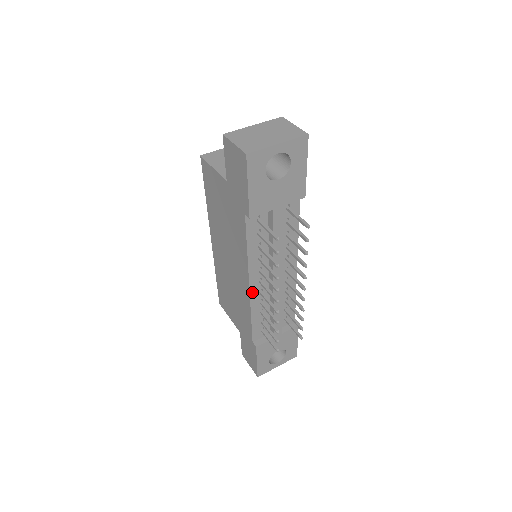
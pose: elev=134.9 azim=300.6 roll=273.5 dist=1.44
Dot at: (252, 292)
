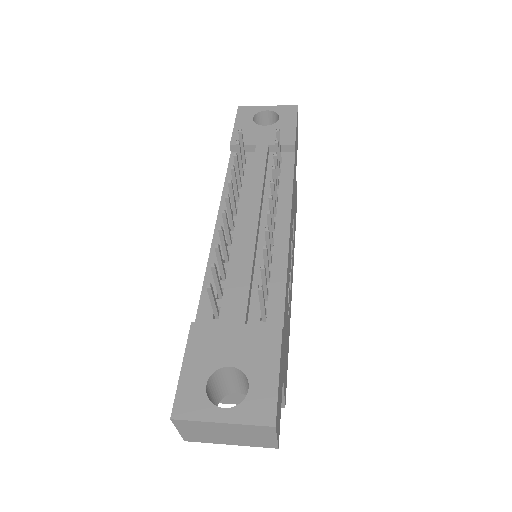
Dot at: (217, 236)
